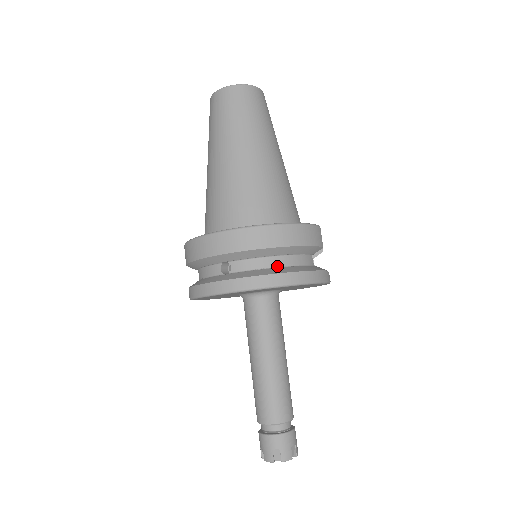
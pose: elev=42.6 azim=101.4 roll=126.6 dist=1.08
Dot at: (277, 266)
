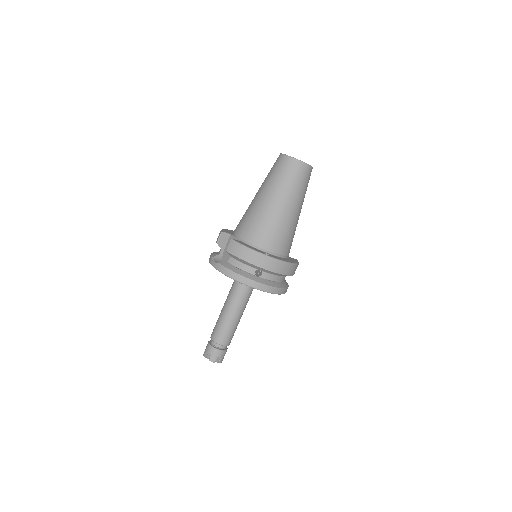
Dot at: (280, 281)
